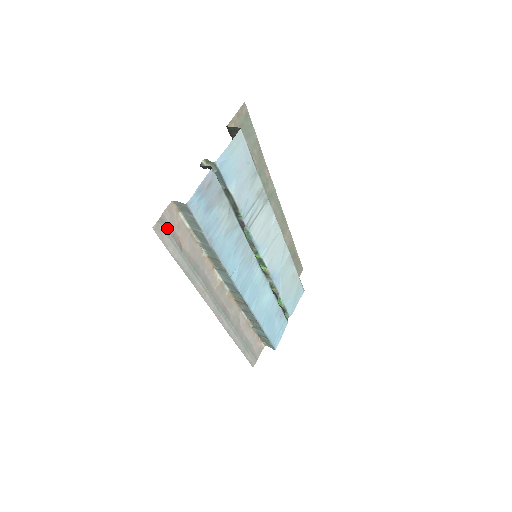
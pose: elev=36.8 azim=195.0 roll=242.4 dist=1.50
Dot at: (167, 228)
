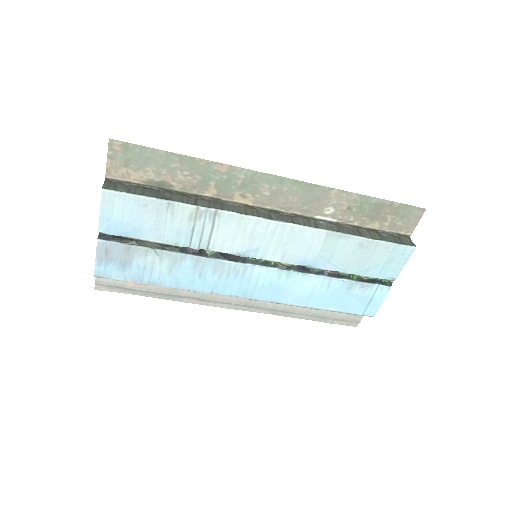
Dot at: (110, 283)
